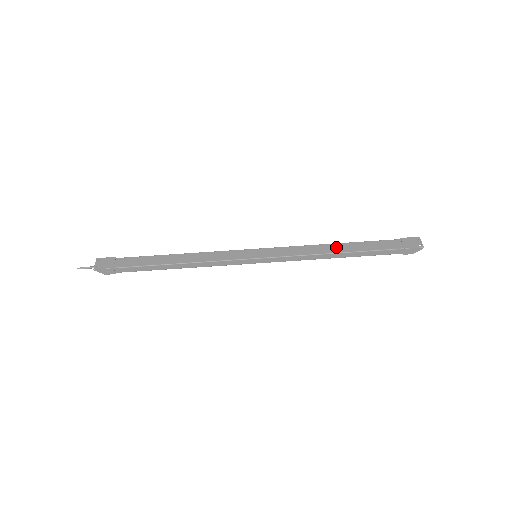
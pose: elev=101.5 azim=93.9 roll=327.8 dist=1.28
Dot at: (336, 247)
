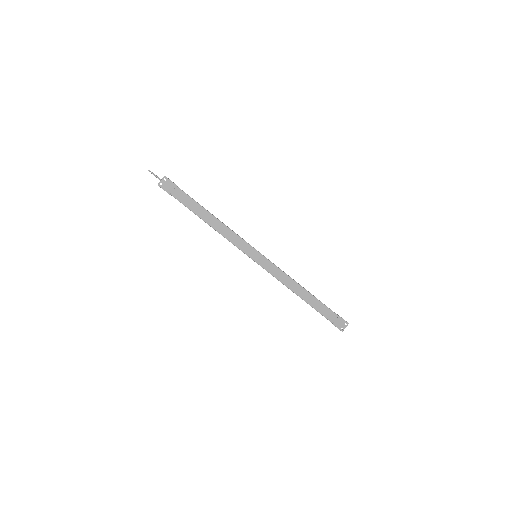
Dot at: (301, 291)
